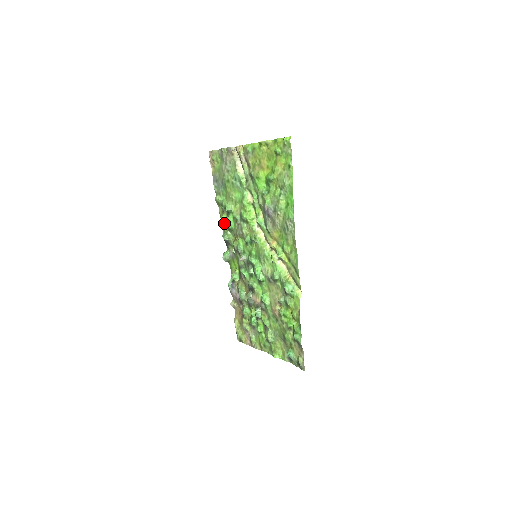
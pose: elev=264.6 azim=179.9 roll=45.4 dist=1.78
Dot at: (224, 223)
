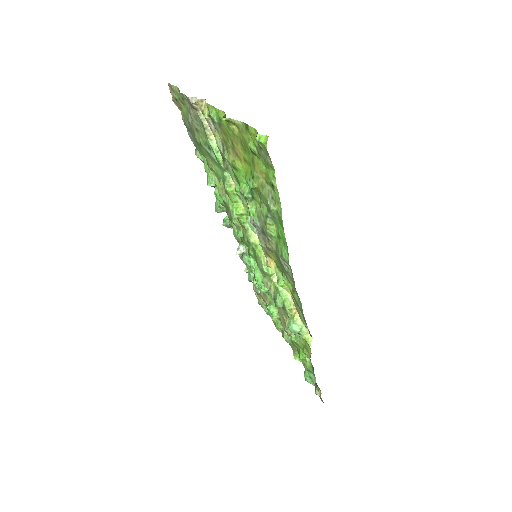
Dot at: occluded
